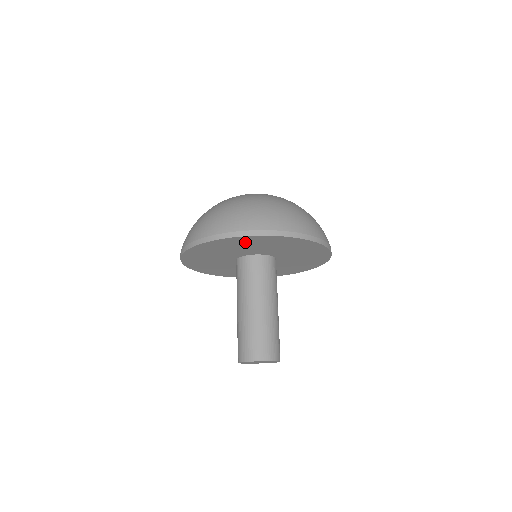
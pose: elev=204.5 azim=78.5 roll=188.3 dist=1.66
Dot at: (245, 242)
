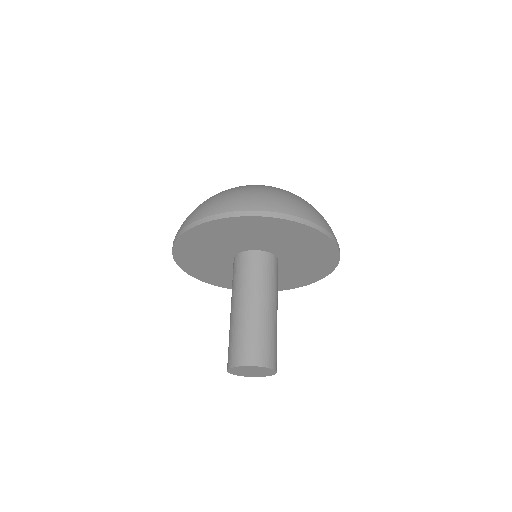
Dot at: (221, 230)
